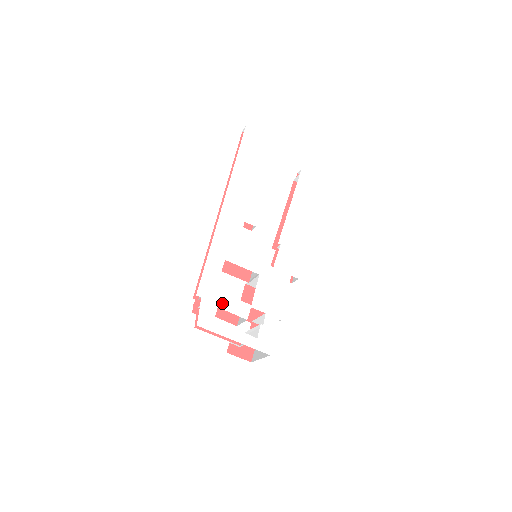
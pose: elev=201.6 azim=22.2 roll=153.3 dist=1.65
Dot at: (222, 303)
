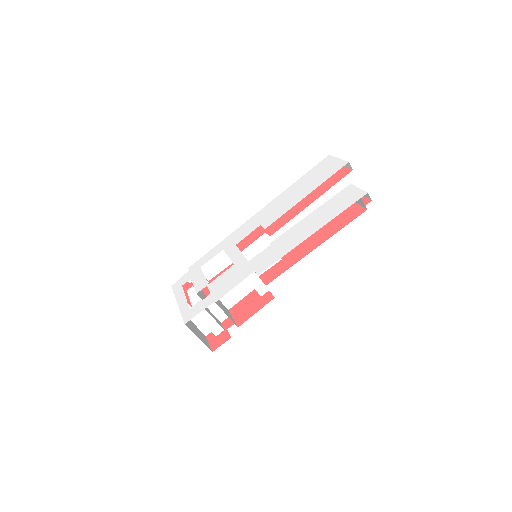
Dot at: (195, 277)
